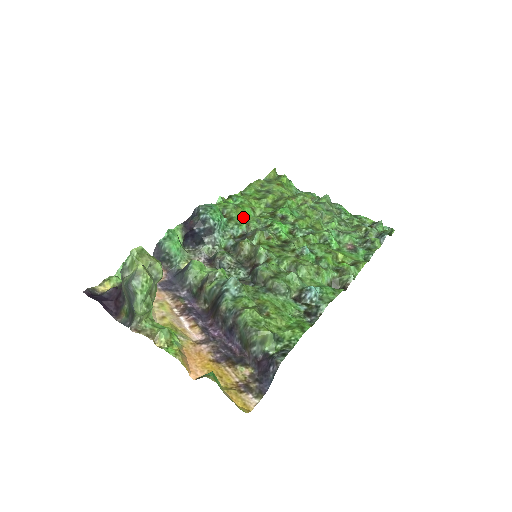
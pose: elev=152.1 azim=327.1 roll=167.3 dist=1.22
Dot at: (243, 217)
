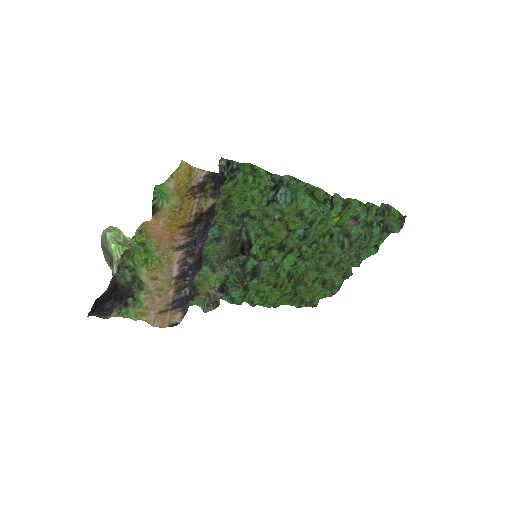
Dot at: (259, 285)
